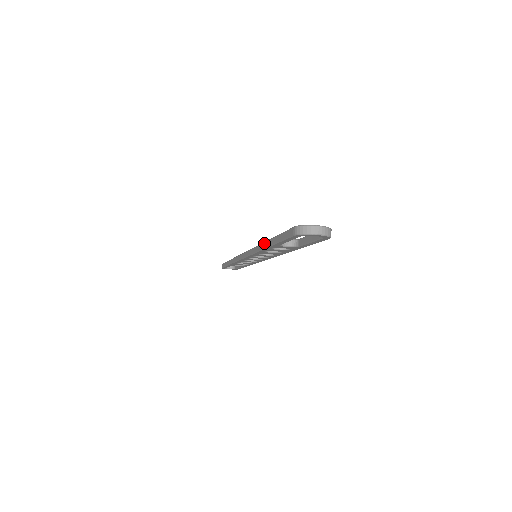
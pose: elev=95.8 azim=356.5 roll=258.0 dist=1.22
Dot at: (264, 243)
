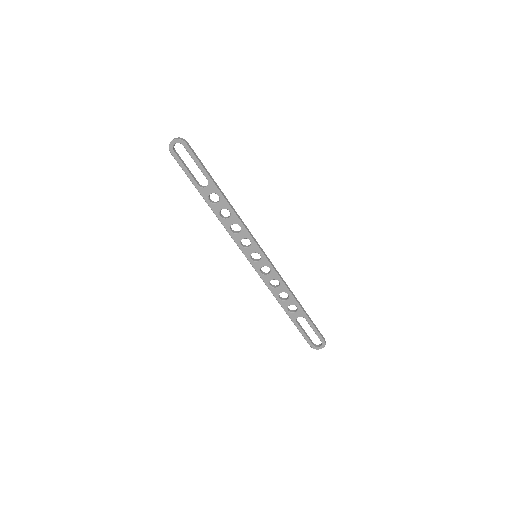
Dot at: (210, 206)
